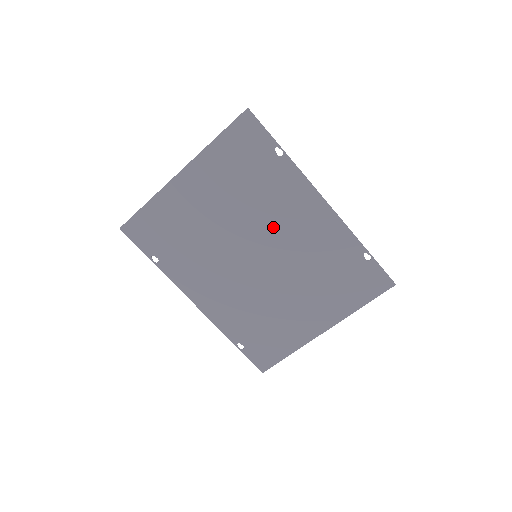
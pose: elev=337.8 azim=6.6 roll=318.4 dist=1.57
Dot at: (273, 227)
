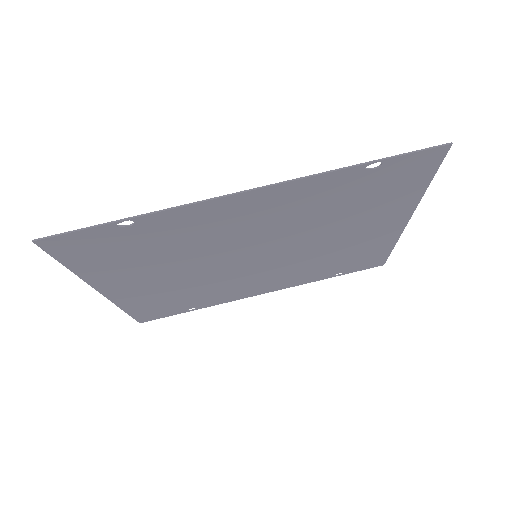
Dot at: (233, 241)
